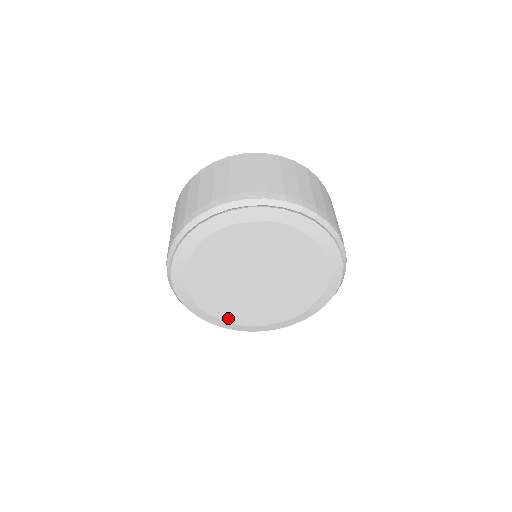
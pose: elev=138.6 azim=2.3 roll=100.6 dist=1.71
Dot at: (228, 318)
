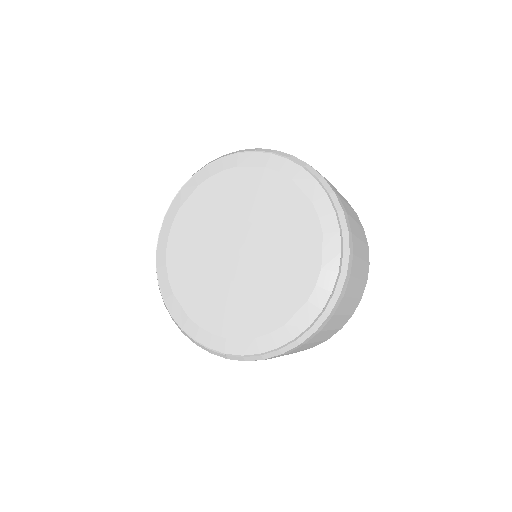
Dot at: (192, 309)
